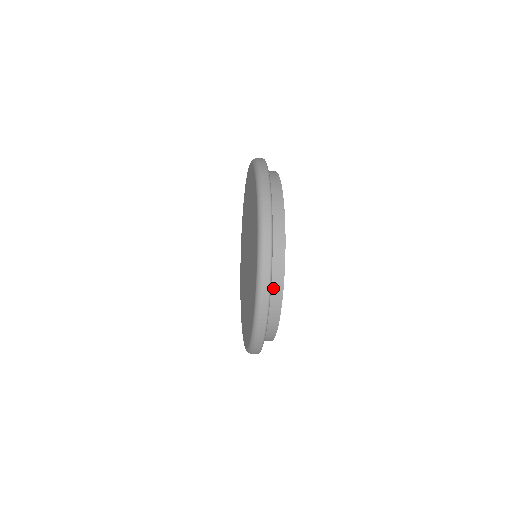
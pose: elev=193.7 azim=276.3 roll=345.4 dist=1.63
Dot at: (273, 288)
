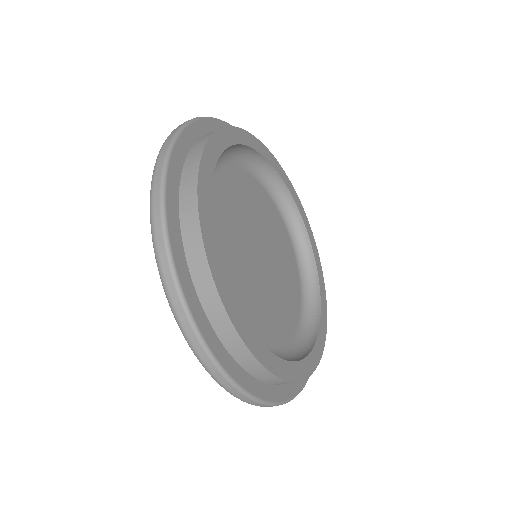
Dot at: (184, 205)
